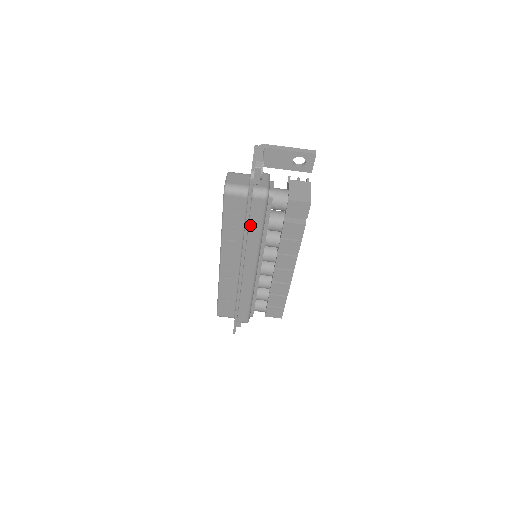
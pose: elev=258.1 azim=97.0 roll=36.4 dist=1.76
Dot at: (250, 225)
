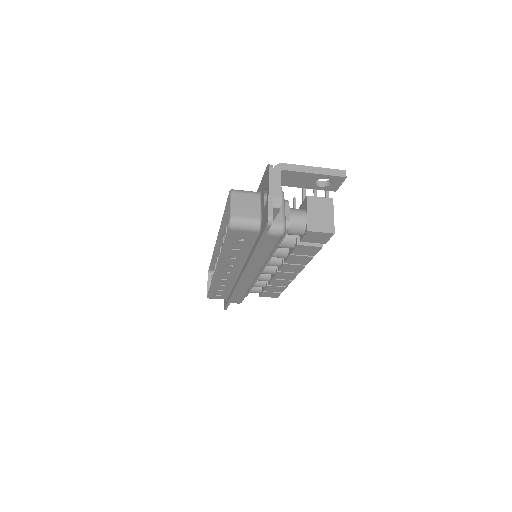
Dot at: (257, 252)
